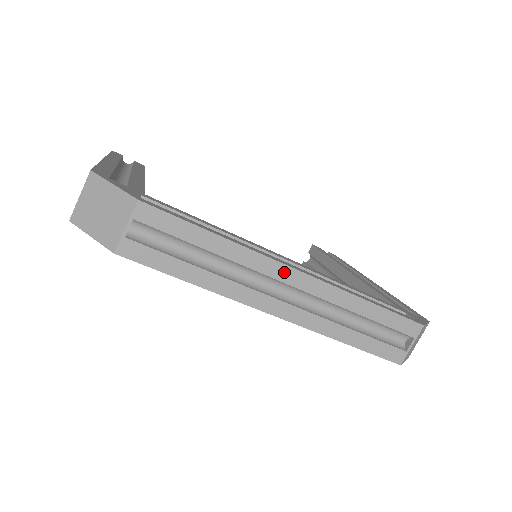
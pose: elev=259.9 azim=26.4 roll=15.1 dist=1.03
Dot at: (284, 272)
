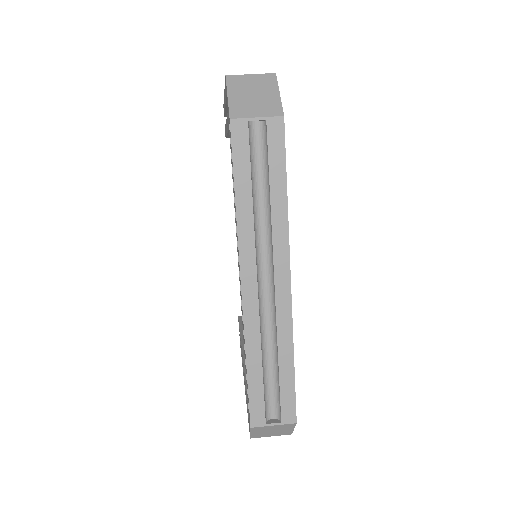
Dot at: (283, 270)
